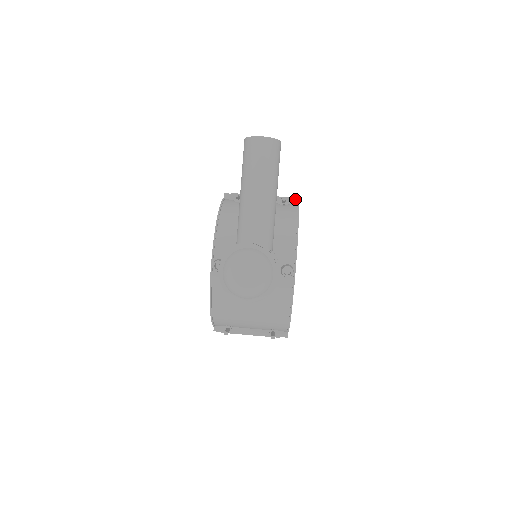
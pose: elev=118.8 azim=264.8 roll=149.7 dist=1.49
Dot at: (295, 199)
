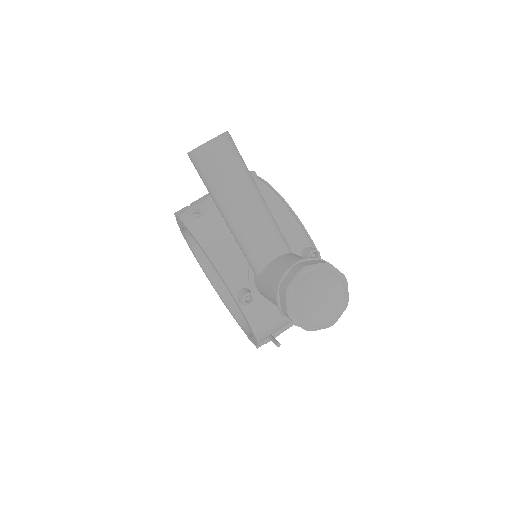
Dot at: (251, 174)
